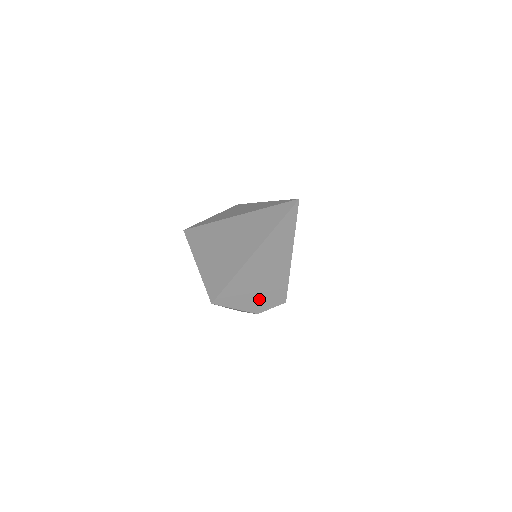
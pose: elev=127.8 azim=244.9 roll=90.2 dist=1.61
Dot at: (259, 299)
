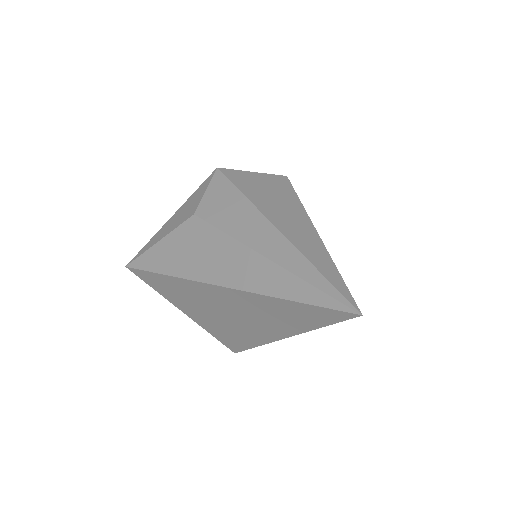
Dot at: occluded
